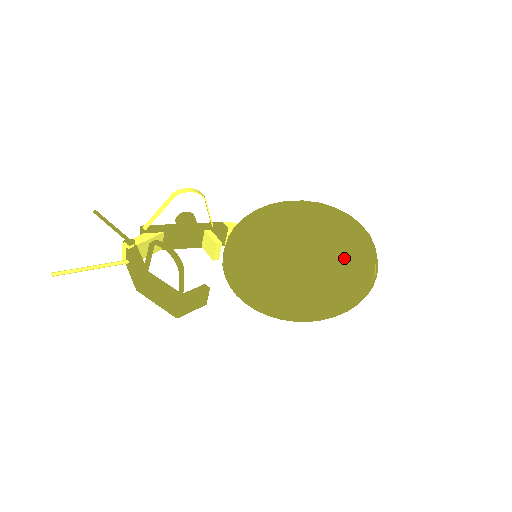
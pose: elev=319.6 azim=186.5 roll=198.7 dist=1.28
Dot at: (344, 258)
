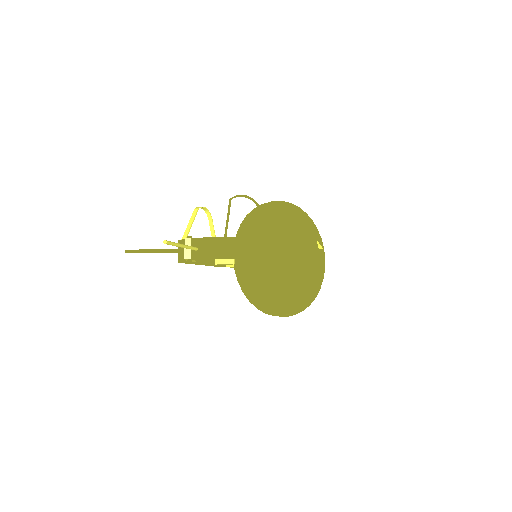
Dot at: (302, 244)
